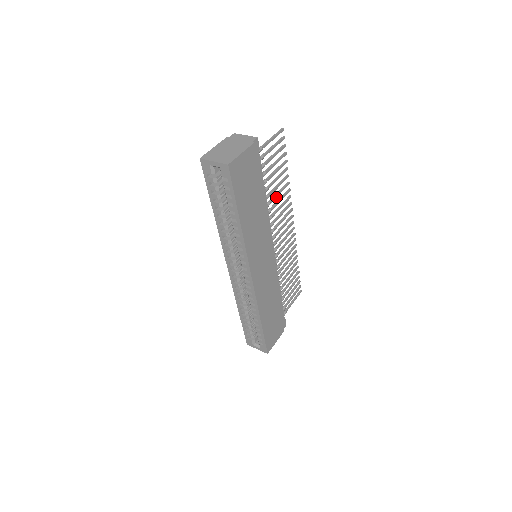
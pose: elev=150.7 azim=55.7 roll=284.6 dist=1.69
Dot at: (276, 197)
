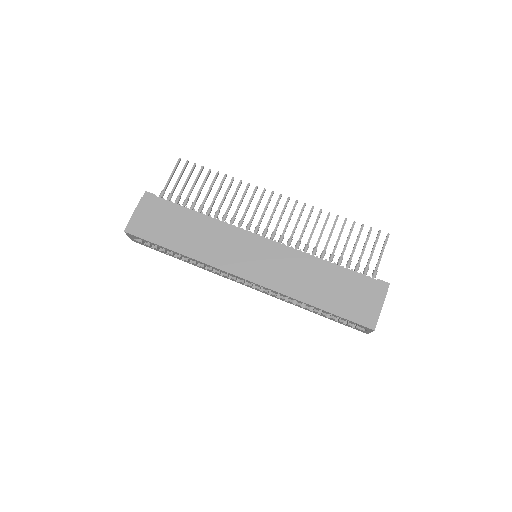
Dot at: (223, 201)
